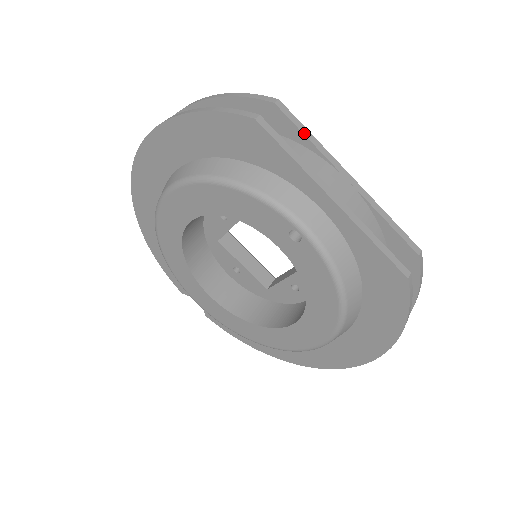
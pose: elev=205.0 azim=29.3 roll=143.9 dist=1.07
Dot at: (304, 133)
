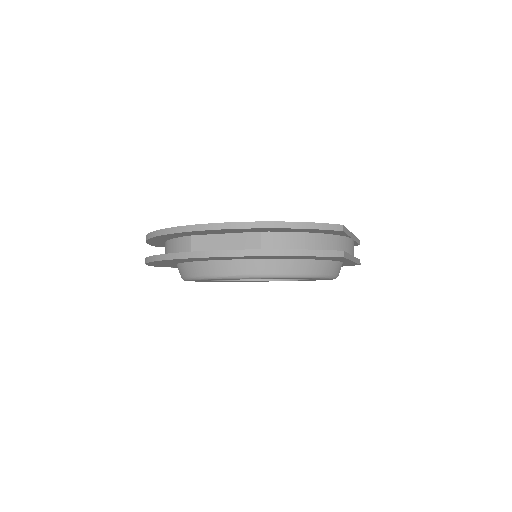
Dot at: (347, 234)
